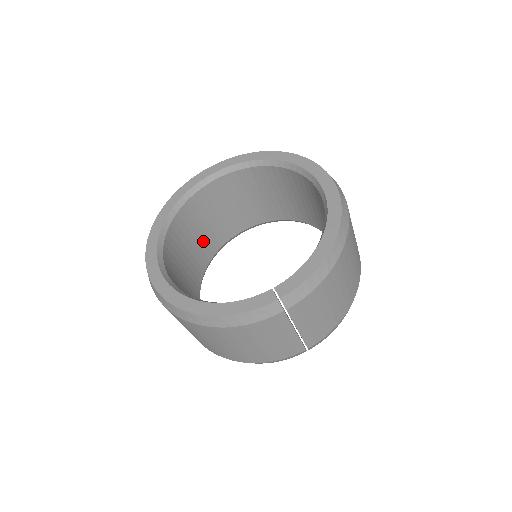
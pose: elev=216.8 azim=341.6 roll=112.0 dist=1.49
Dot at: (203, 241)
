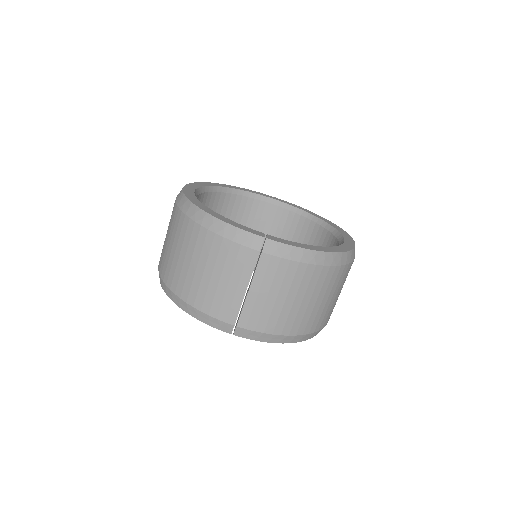
Dot at: occluded
